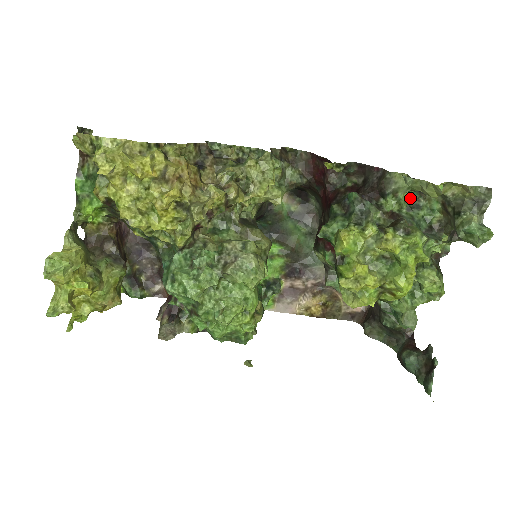
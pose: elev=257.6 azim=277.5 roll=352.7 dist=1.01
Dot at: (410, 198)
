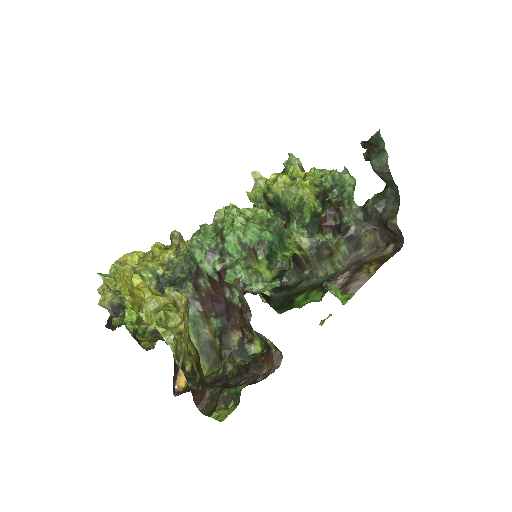
Dot at: occluded
